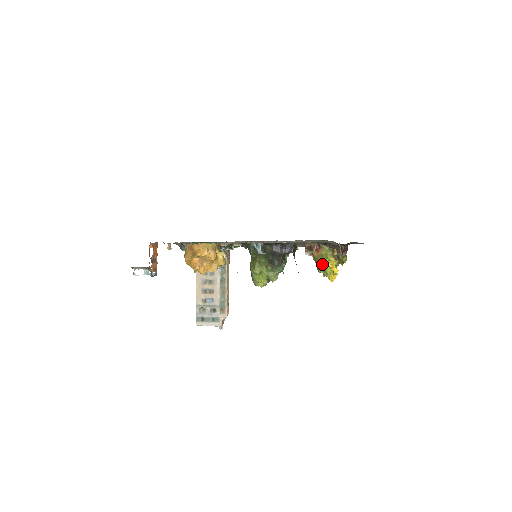
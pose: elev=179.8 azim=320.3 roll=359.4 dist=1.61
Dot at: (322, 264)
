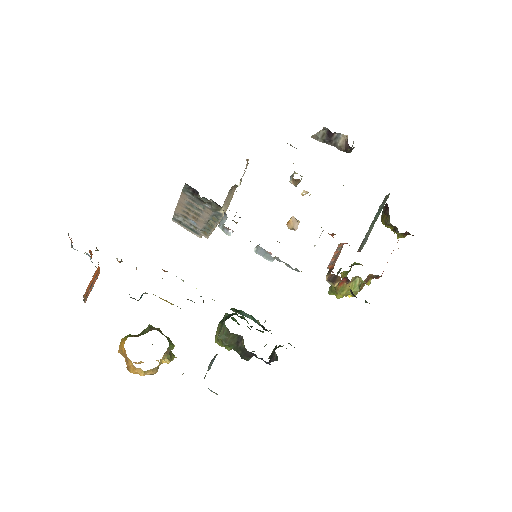
Dot at: (336, 294)
